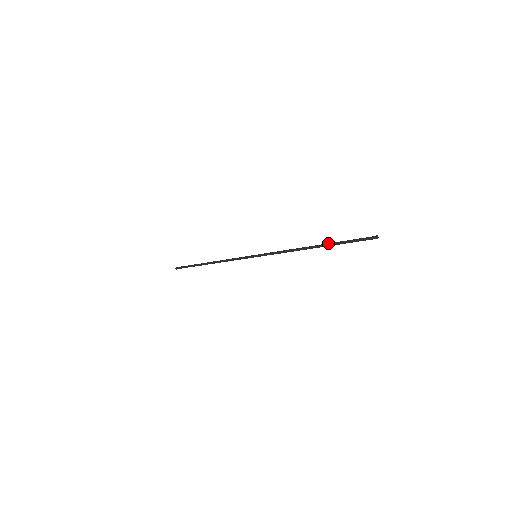
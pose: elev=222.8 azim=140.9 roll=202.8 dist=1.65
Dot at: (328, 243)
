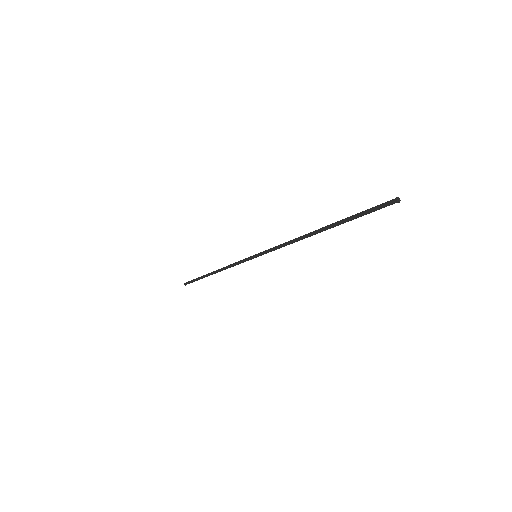
Dot at: occluded
